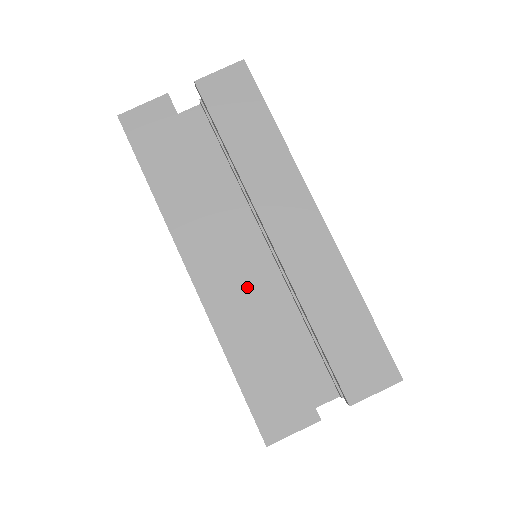
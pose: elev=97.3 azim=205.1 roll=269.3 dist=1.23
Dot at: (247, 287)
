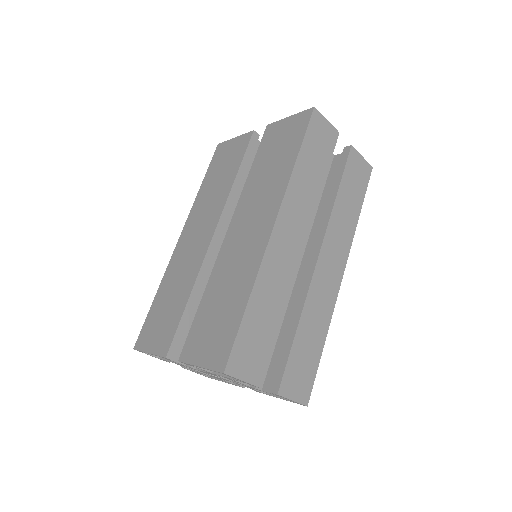
Dot at: (290, 270)
